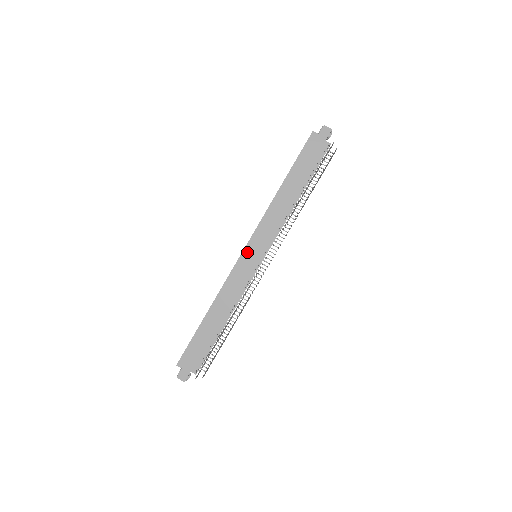
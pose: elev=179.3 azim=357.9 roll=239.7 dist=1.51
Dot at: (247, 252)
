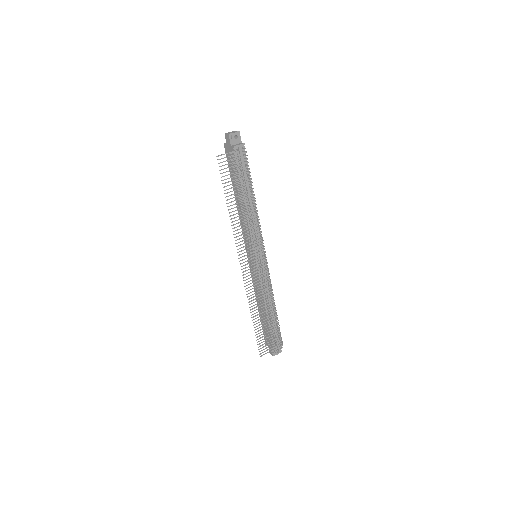
Dot at: occluded
